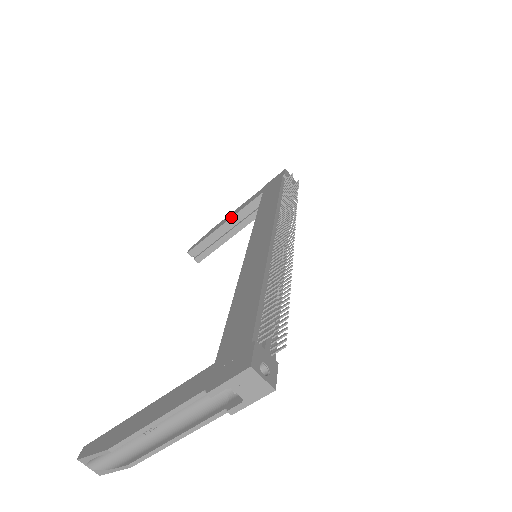
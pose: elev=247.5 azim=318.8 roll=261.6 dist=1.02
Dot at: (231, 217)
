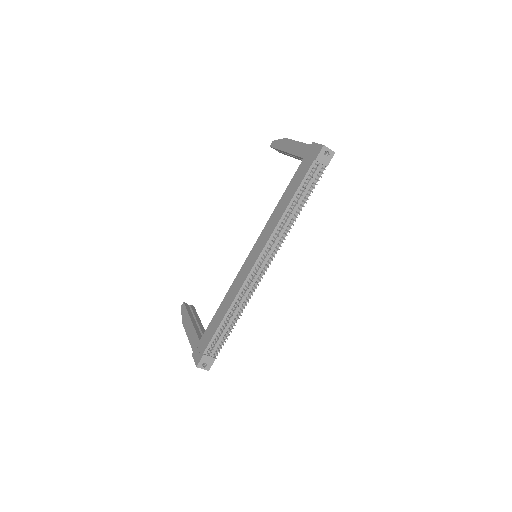
Dot at: (288, 153)
